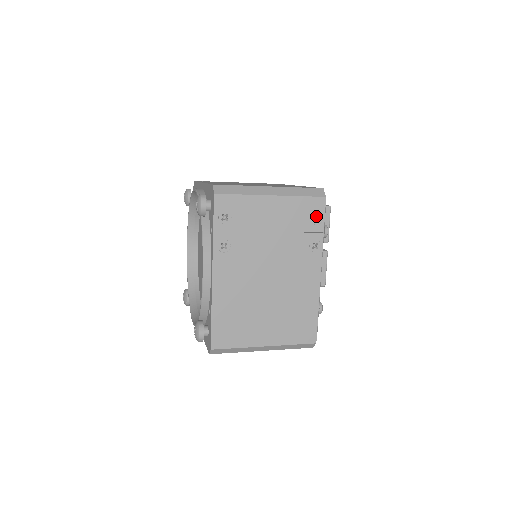
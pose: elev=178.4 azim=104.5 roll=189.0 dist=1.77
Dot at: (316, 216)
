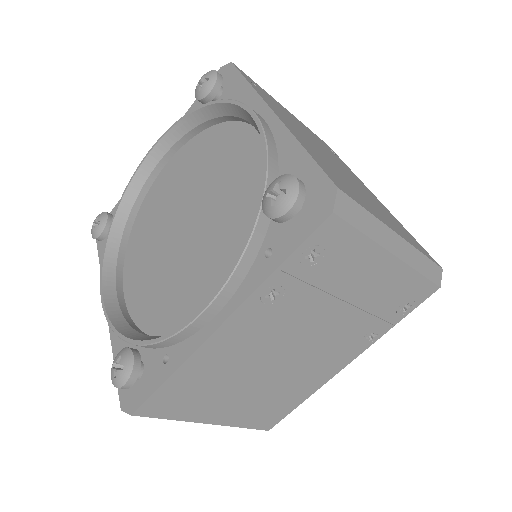
Dot at: (408, 304)
